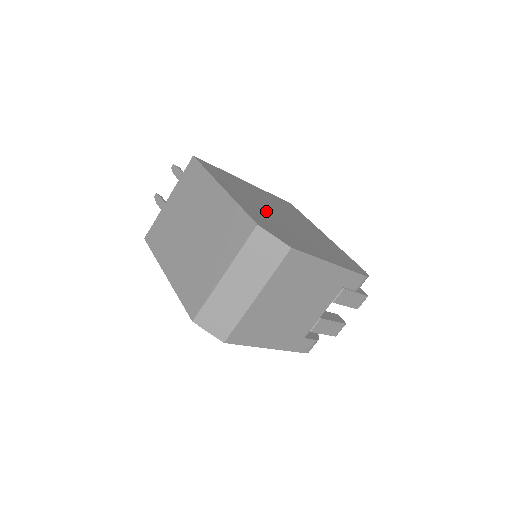
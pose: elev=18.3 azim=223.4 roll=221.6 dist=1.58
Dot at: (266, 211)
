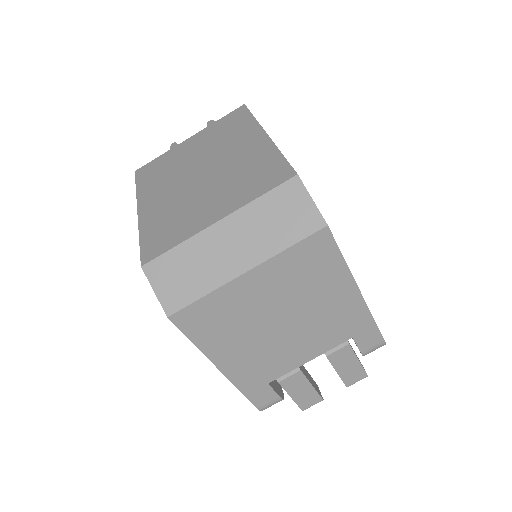
Dot at: occluded
